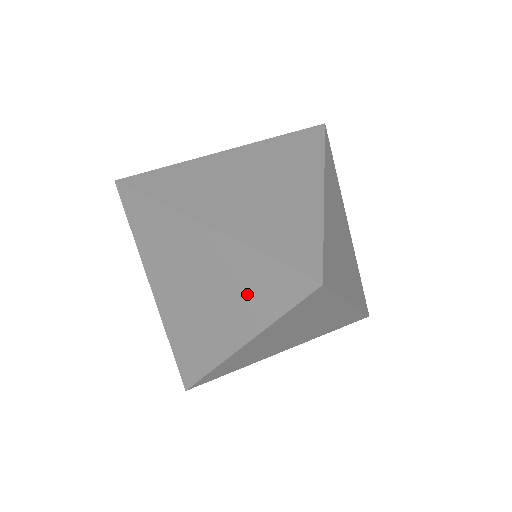
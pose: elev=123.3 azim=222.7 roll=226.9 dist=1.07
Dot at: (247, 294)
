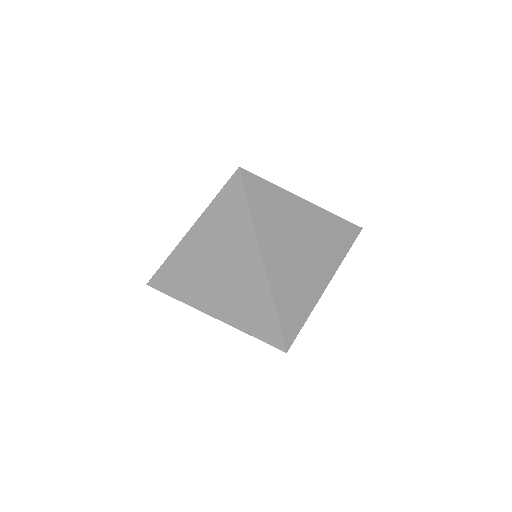
Dot at: occluded
